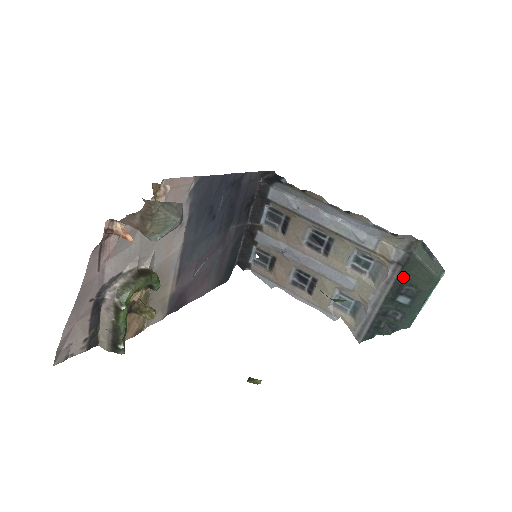
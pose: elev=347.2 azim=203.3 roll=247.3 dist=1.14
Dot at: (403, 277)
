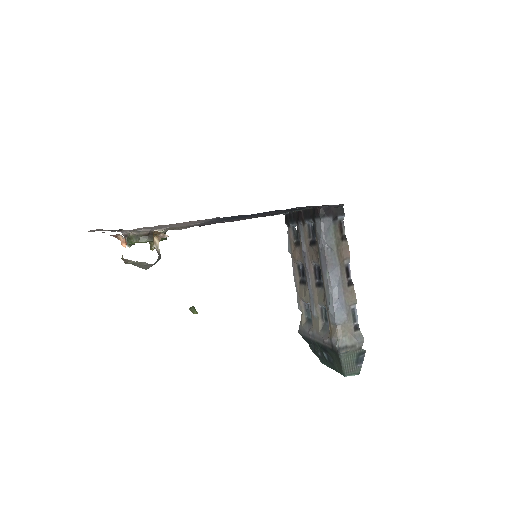
Dot at: (330, 351)
